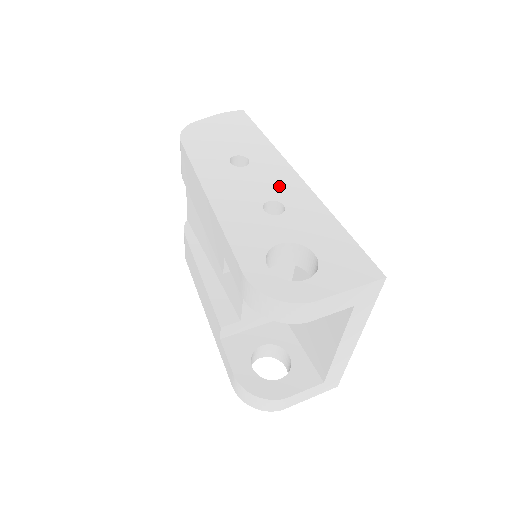
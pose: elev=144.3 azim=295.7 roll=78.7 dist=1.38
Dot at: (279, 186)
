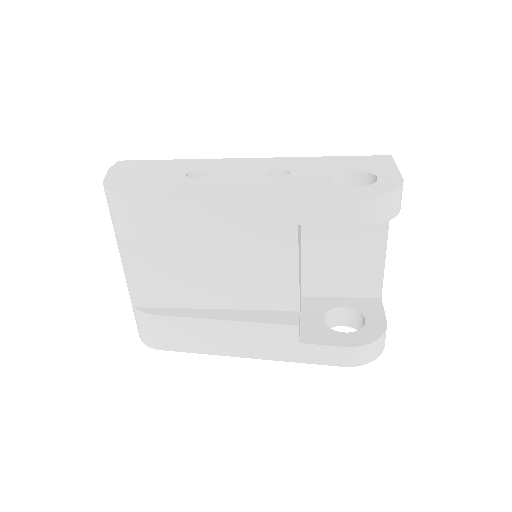
Dot at: (252, 166)
